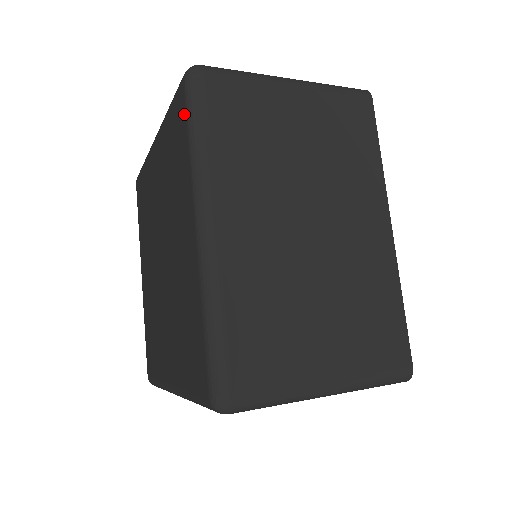
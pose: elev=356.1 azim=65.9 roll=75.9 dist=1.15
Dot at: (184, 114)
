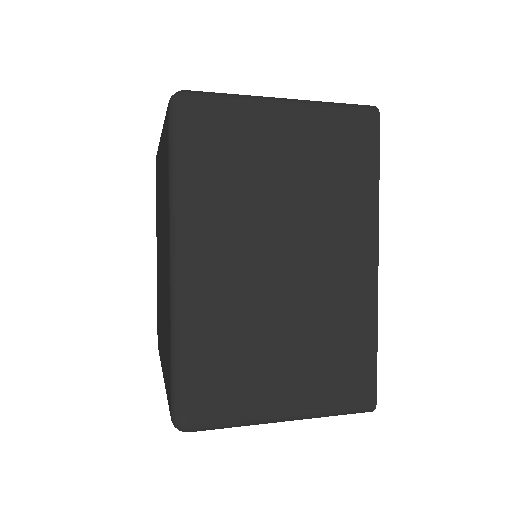
Dot at: (167, 143)
